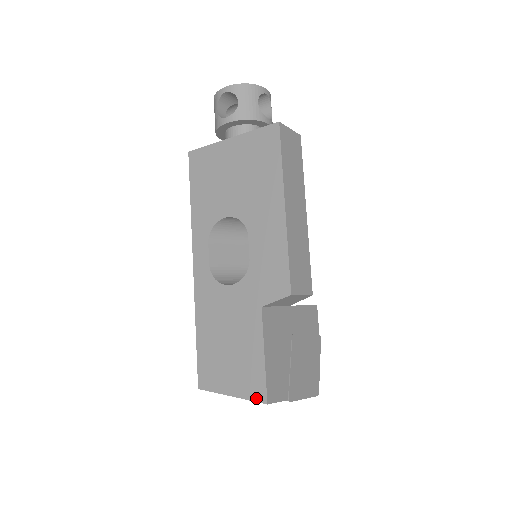
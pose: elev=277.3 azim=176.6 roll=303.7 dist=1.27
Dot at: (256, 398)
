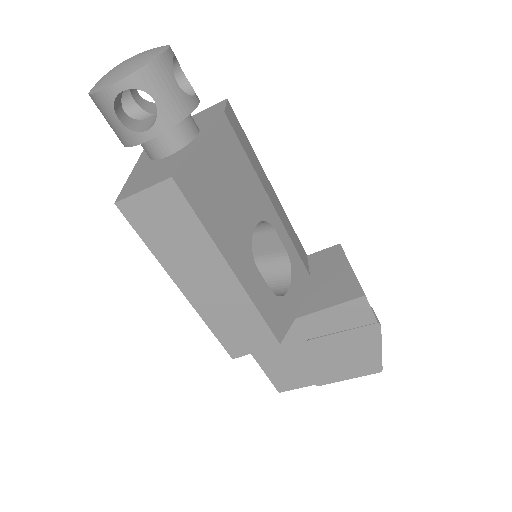
Dot at: occluded
